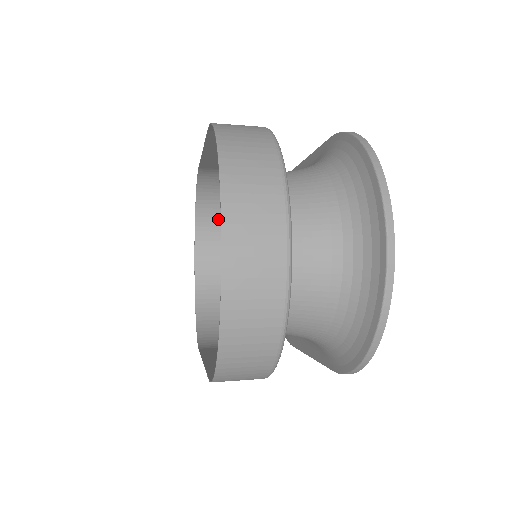
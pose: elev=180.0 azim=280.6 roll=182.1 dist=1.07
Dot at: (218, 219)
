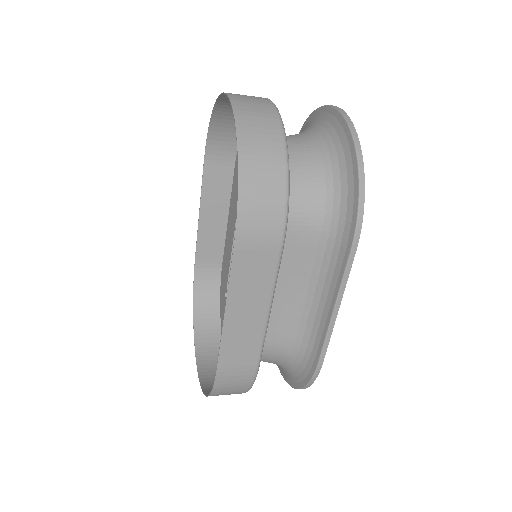
Dot at: (216, 330)
